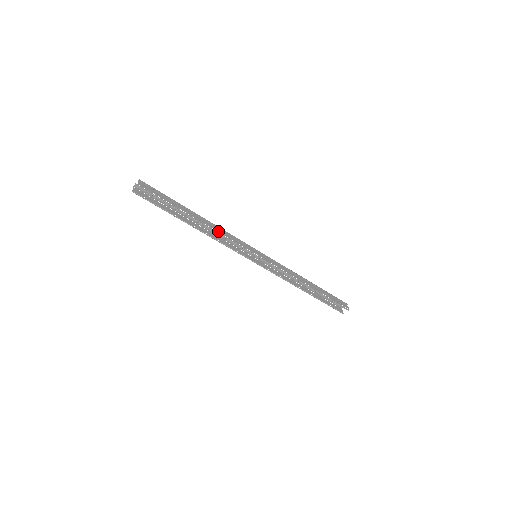
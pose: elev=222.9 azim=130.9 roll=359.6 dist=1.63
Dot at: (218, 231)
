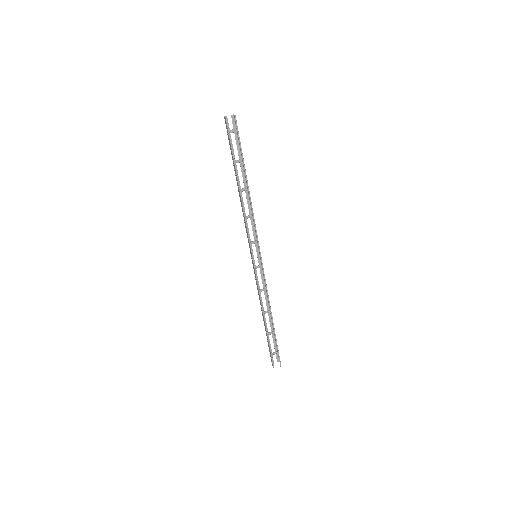
Dot at: occluded
